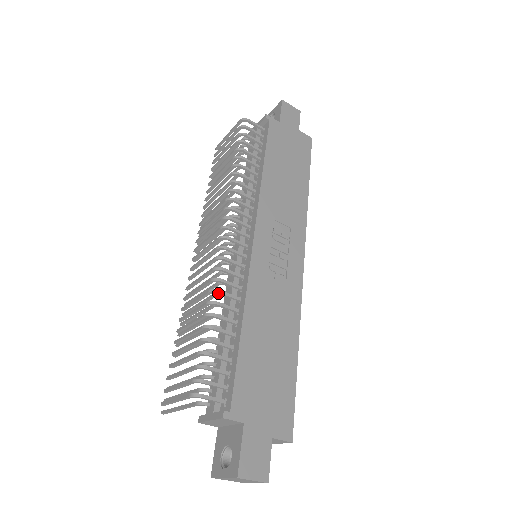
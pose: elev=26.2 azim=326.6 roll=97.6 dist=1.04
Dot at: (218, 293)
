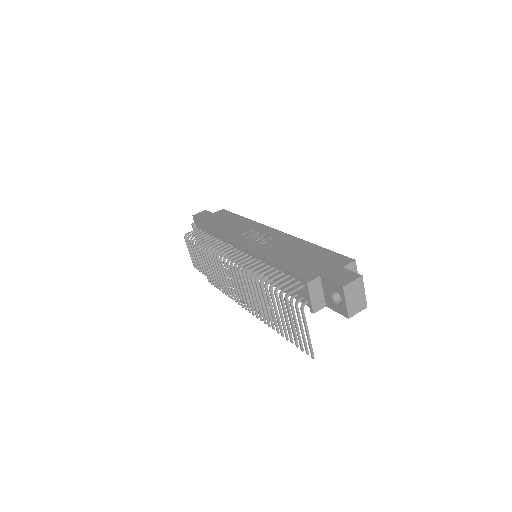
Dot at: (250, 271)
